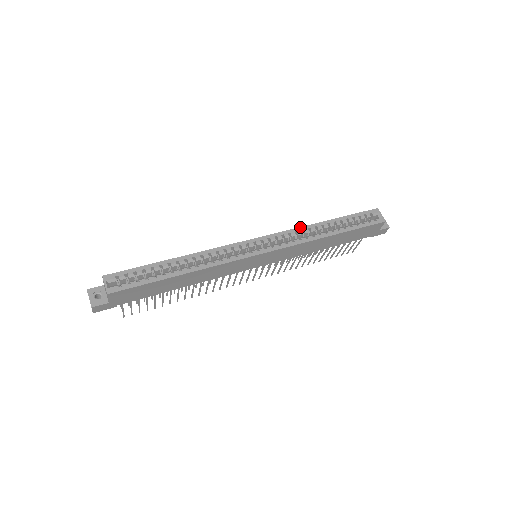
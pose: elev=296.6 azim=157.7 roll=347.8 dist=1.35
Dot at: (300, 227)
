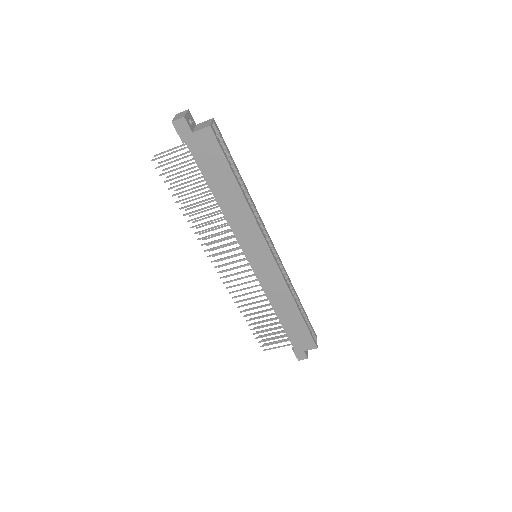
Dot at: occluded
